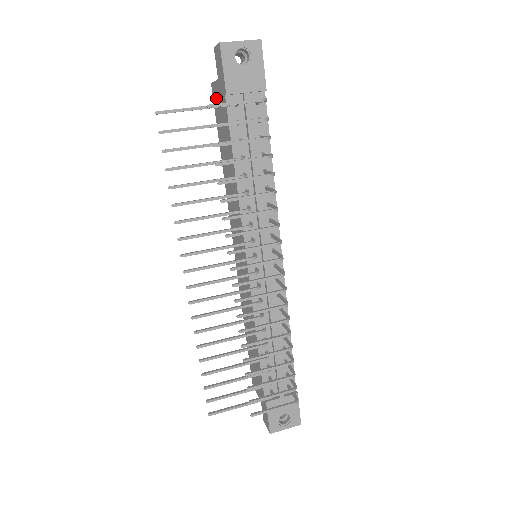
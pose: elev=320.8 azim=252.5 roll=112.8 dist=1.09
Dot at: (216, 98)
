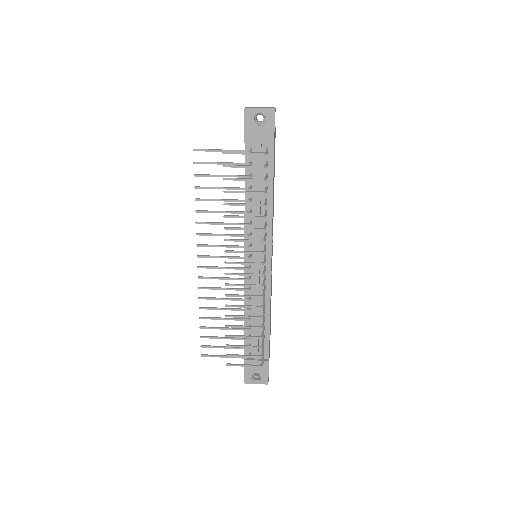
Dot at: occluded
